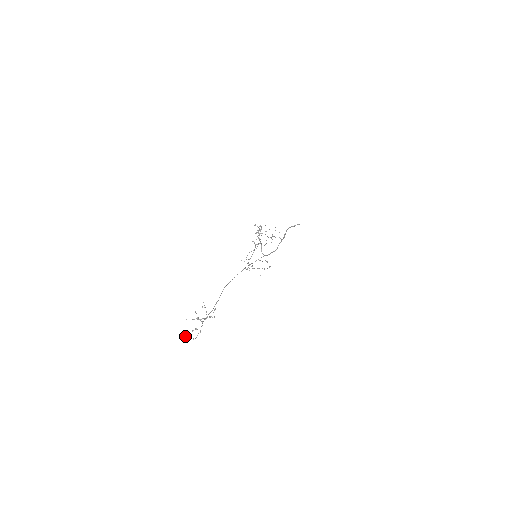
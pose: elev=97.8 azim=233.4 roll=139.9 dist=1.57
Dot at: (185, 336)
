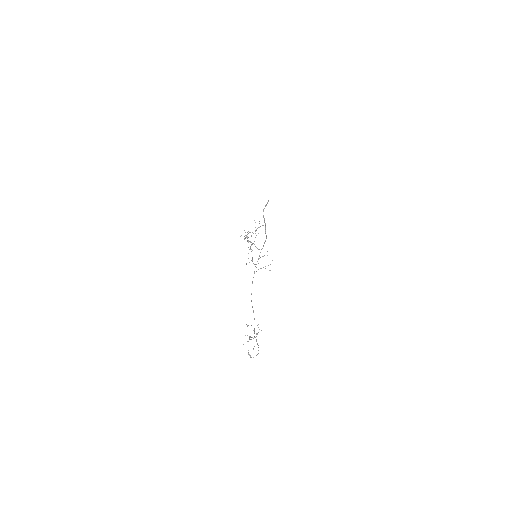
Dot at: (251, 357)
